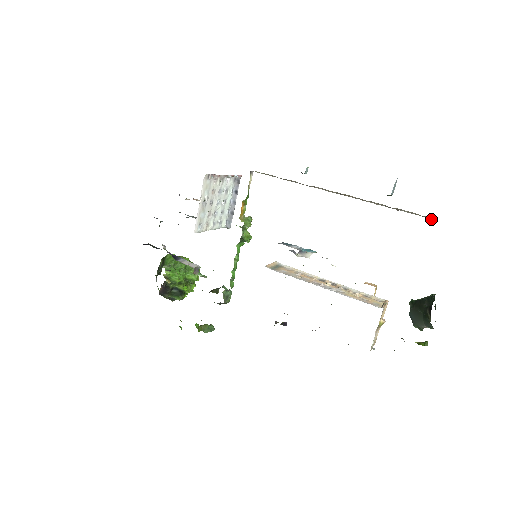
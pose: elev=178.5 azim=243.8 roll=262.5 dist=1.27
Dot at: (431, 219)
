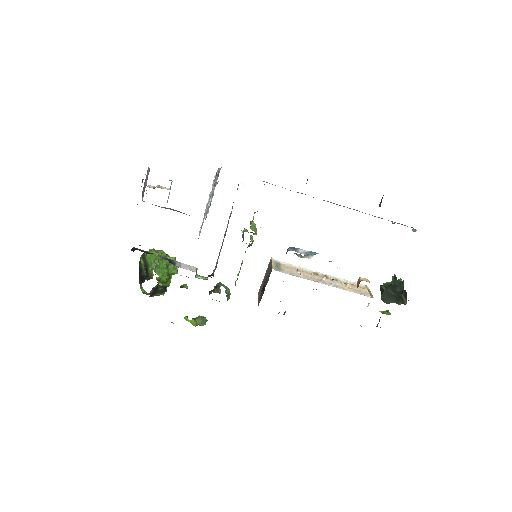
Dot at: occluded
